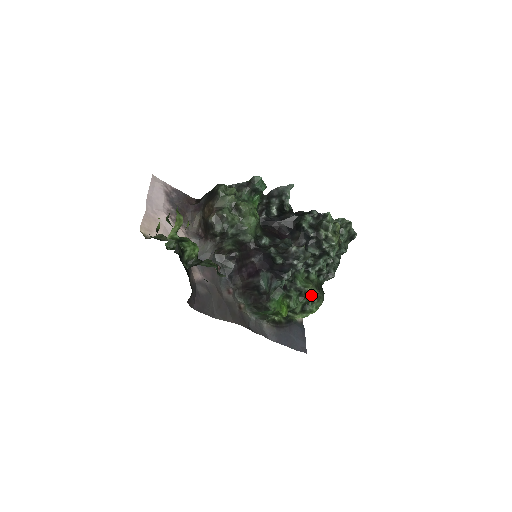
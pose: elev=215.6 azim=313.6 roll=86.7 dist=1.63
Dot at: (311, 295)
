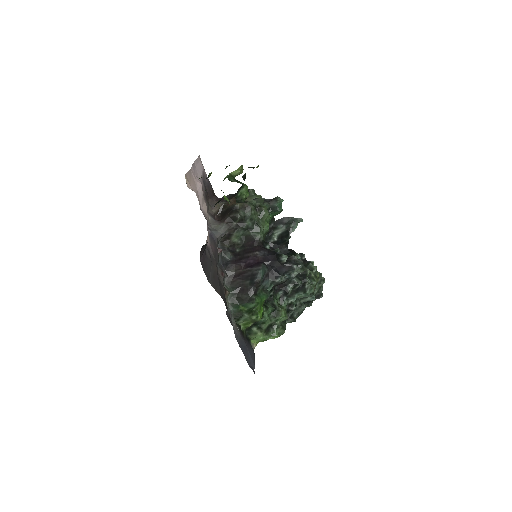
Dot at: (282, 316)
